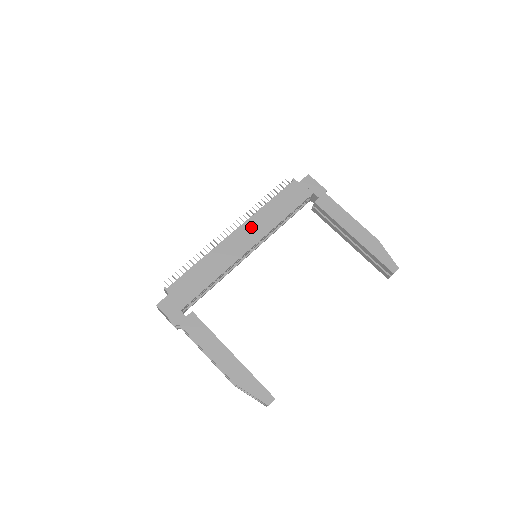
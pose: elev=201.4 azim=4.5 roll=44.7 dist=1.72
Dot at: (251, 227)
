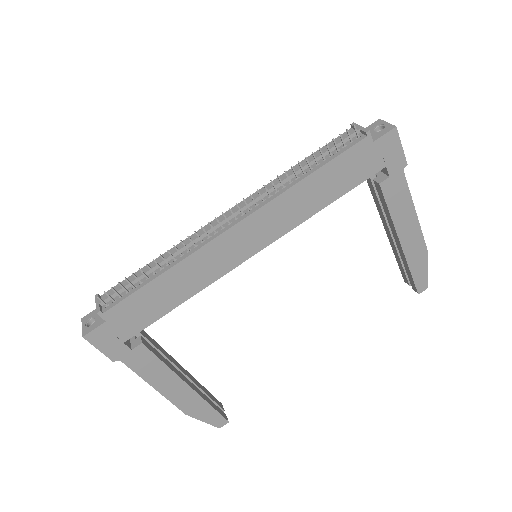
Dot at: (266, 219)
